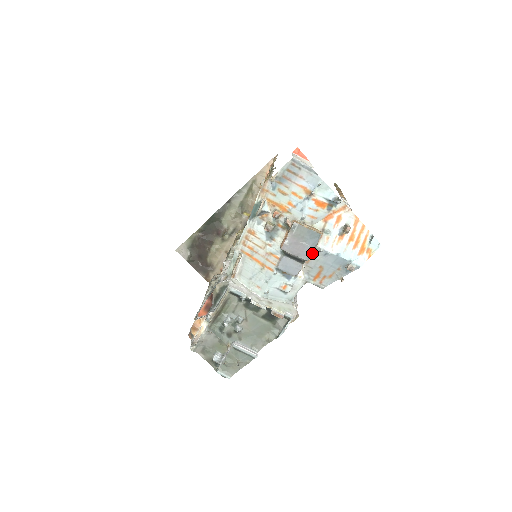
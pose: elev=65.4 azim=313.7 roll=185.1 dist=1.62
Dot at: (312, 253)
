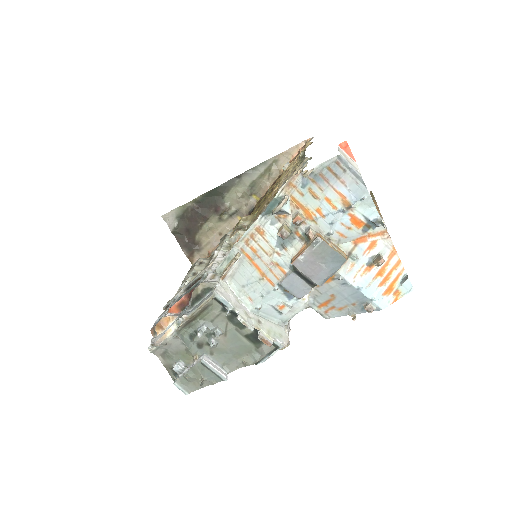
Dot at: occluded
